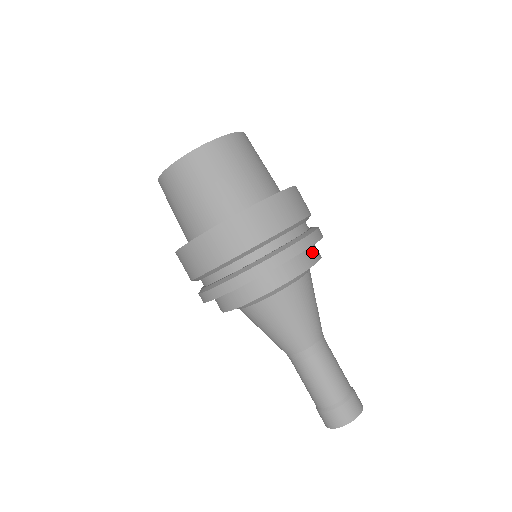
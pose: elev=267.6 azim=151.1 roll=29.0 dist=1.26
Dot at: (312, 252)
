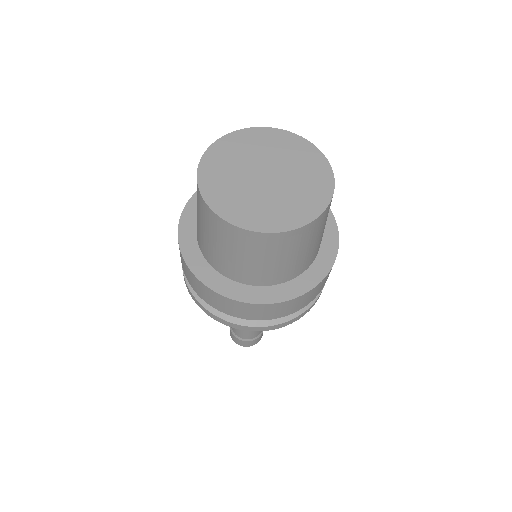
Dot at: occluded
